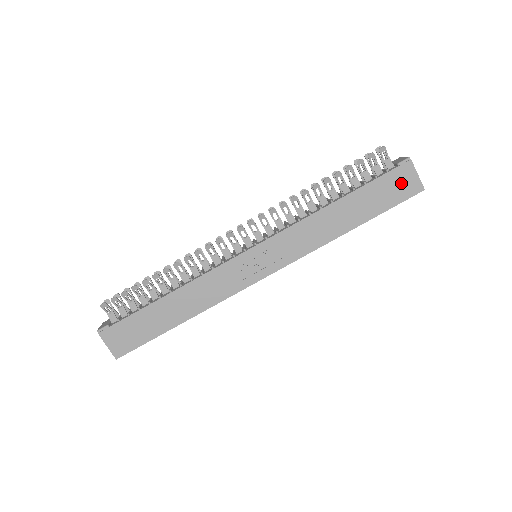
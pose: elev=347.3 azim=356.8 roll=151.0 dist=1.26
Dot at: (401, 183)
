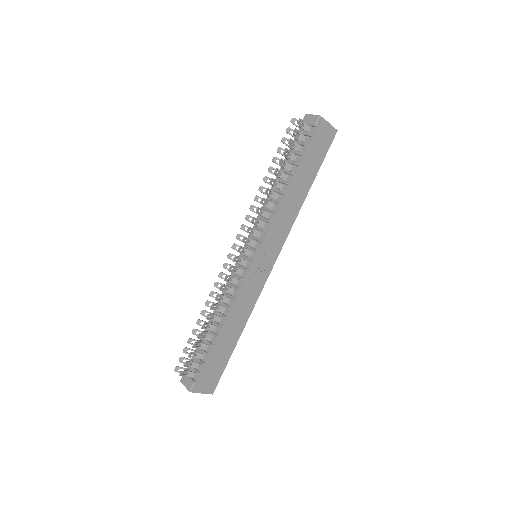
Dot at: (323, 138)
